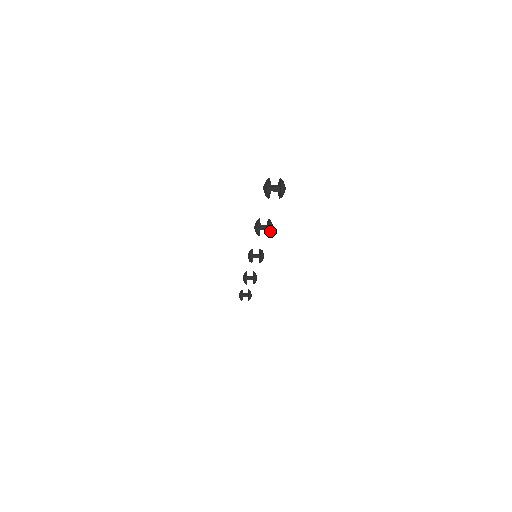
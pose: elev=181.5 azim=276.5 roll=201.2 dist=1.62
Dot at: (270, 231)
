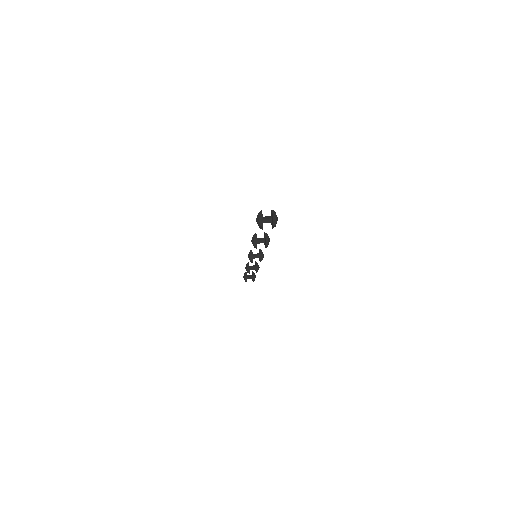
Dot at: (267, 245)
